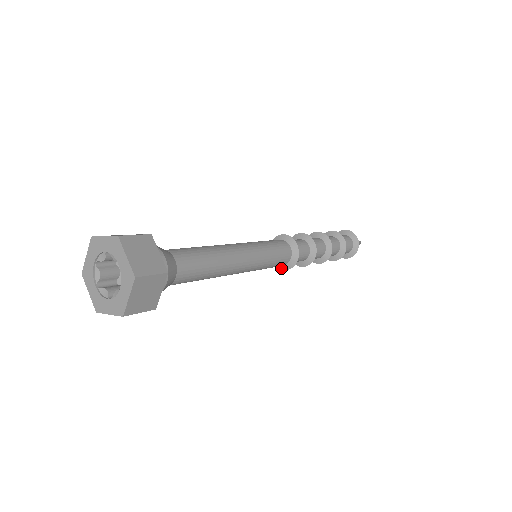
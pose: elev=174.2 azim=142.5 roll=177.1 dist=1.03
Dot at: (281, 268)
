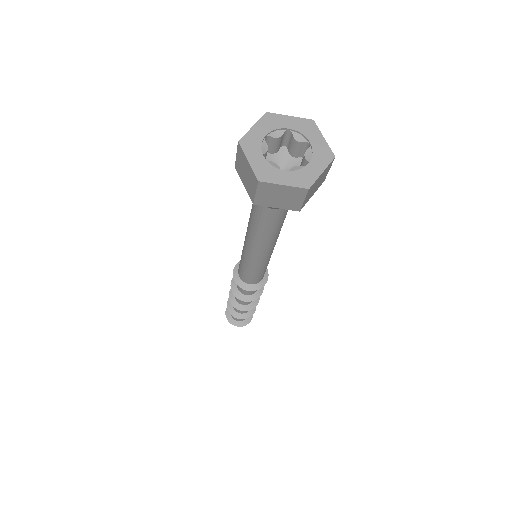
Dot at: (262, 285)
